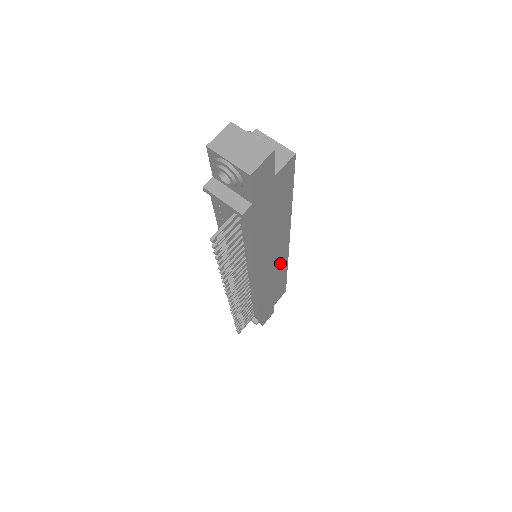
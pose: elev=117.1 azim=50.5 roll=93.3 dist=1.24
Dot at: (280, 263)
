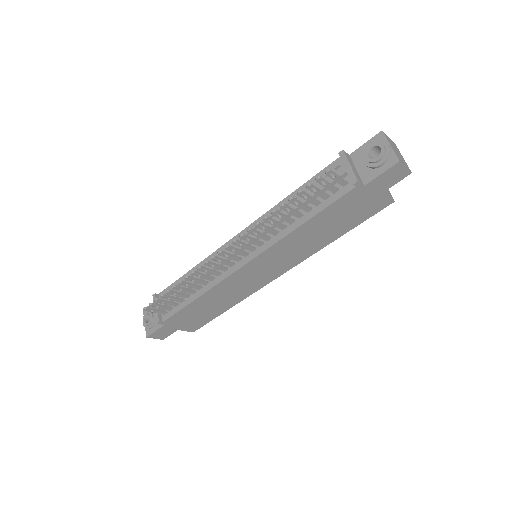
Dot at: (253, 285)
